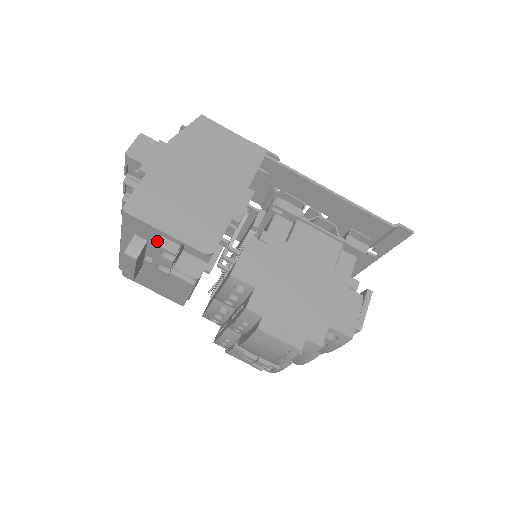
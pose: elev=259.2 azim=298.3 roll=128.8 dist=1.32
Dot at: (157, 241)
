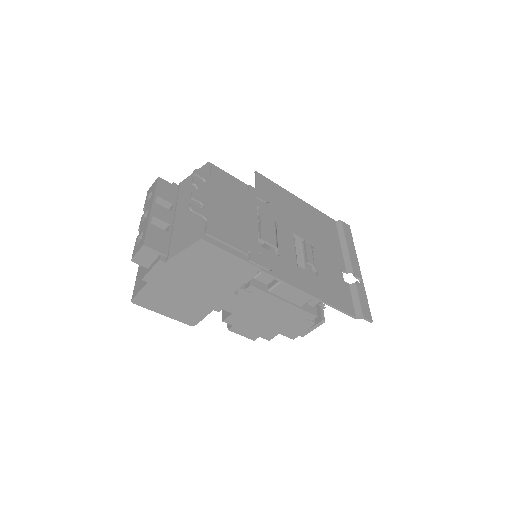
Dot at: occluded
